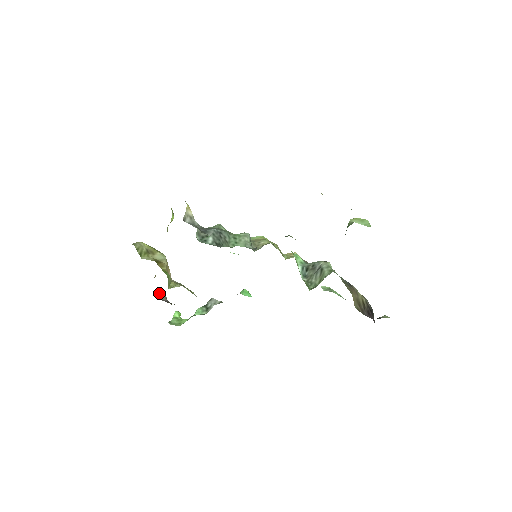
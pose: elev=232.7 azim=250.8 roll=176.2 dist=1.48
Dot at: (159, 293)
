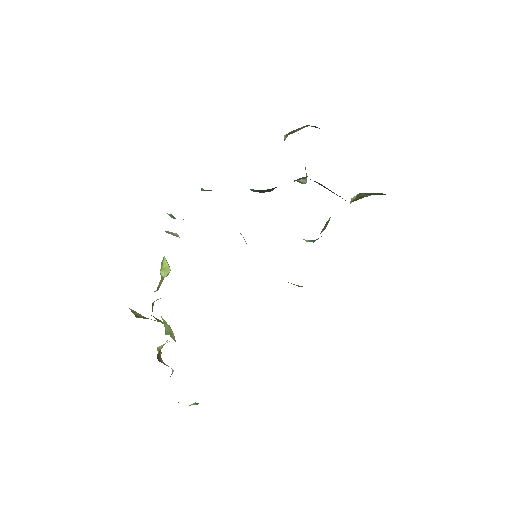
Dot at: (162, 362)
